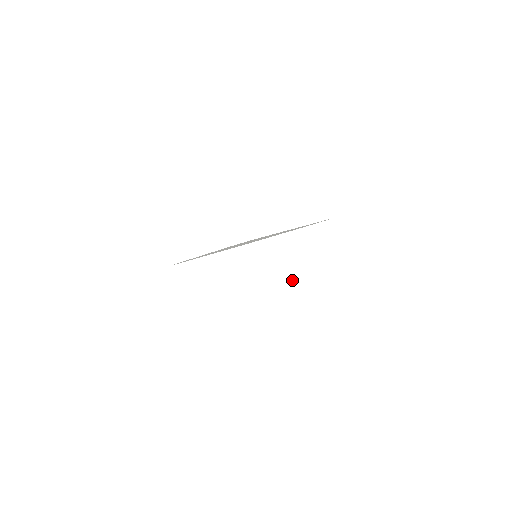
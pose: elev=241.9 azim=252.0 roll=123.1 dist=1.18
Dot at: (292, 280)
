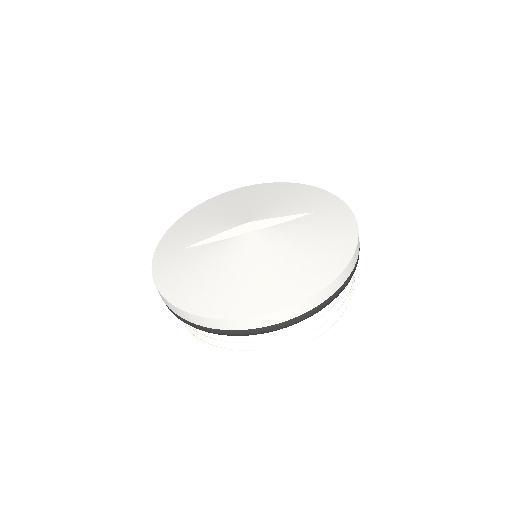
Dot at: (280, 240)
